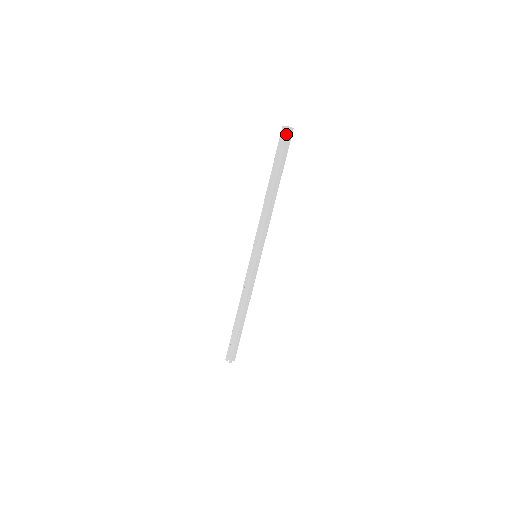
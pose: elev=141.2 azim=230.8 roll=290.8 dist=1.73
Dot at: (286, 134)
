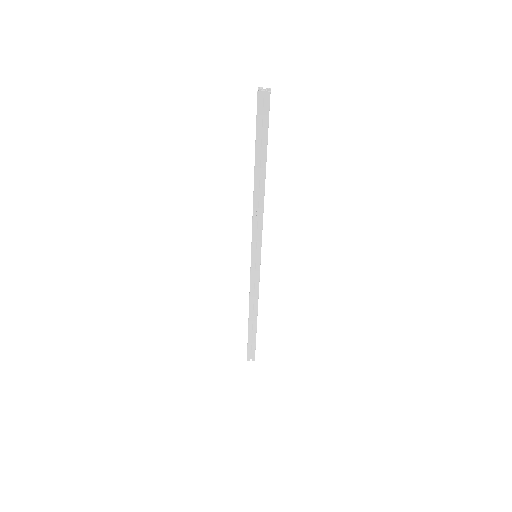
Dot at: (267, 103)
